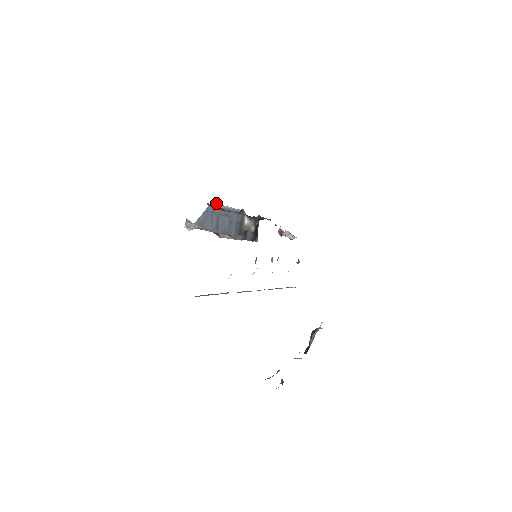
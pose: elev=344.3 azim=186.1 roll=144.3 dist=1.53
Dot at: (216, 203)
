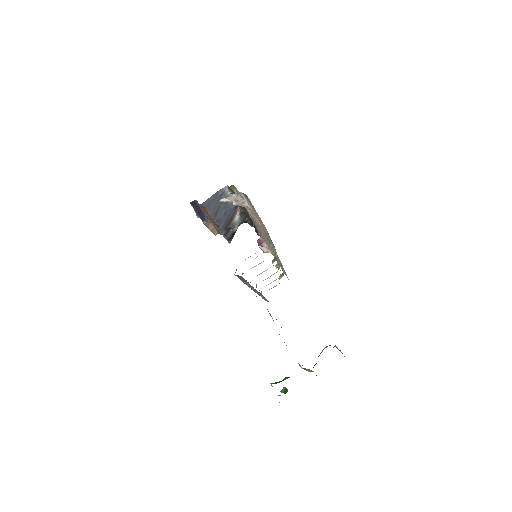
Dot at: occluded
